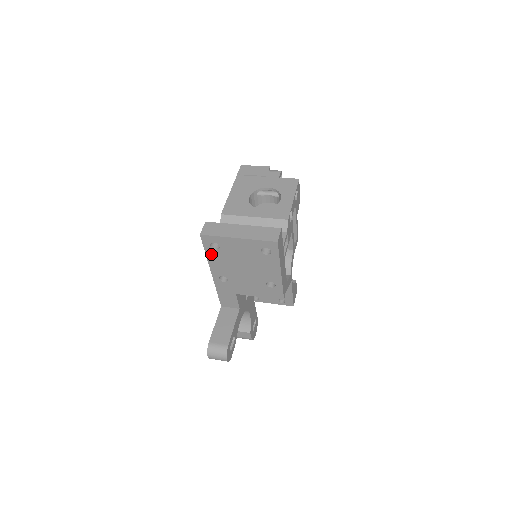
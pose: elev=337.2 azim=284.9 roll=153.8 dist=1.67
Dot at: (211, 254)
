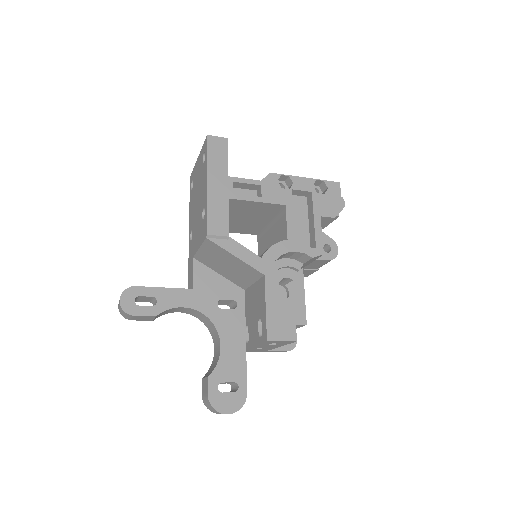
Dot at: (191, 200)
